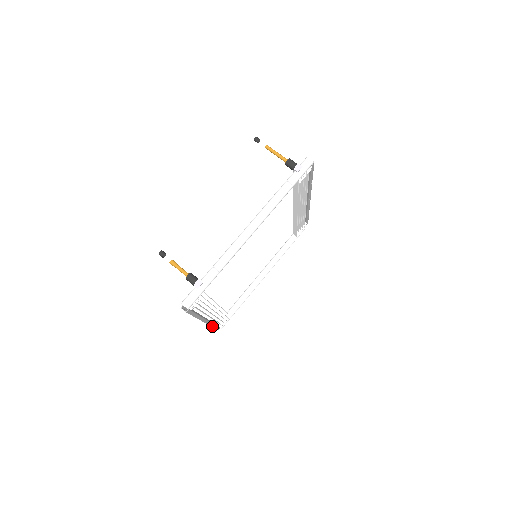
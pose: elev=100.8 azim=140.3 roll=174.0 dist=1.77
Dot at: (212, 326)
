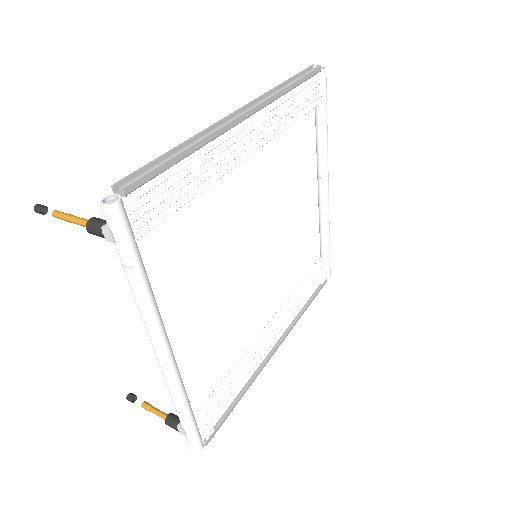
Dot at: (302, 314)
